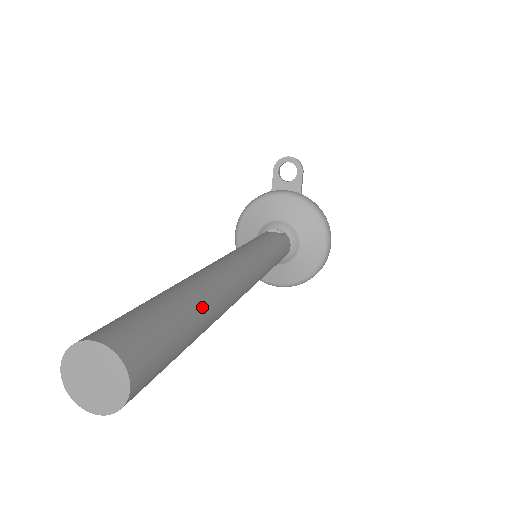
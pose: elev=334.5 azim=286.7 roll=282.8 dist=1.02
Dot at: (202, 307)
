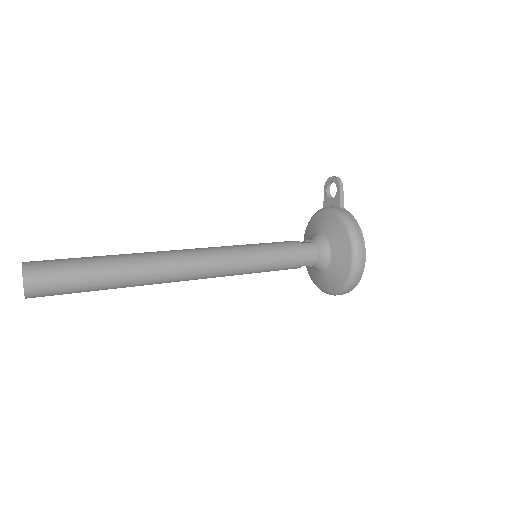
Dot at: (114, 265)
